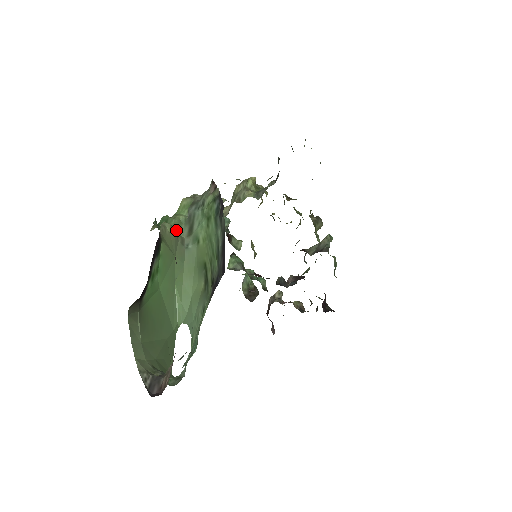
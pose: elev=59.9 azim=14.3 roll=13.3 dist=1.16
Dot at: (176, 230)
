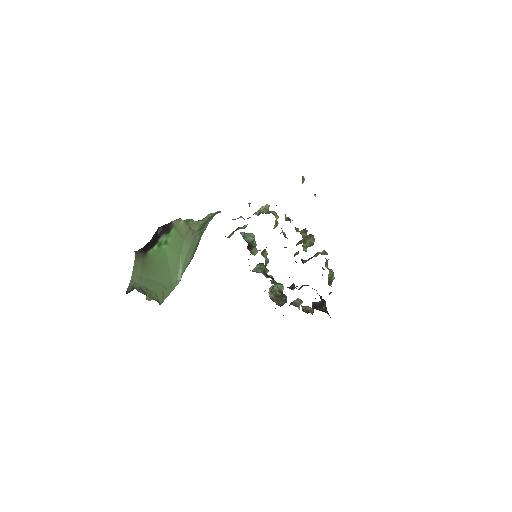
Dot at: (193, 227)
